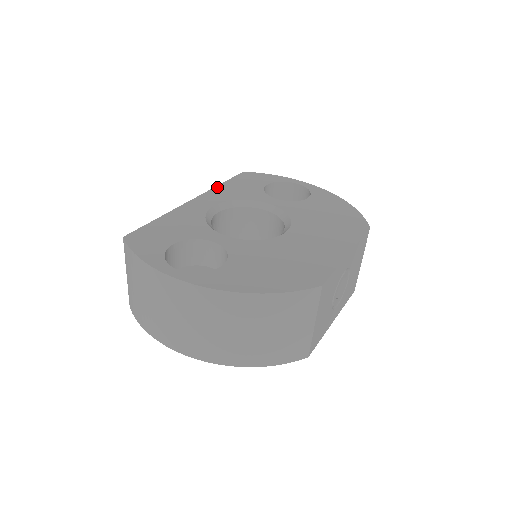
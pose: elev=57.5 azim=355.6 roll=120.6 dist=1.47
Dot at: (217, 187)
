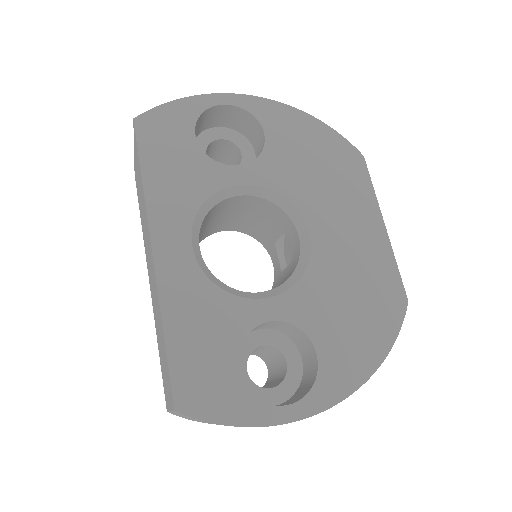
Dot at: (147, 193)
